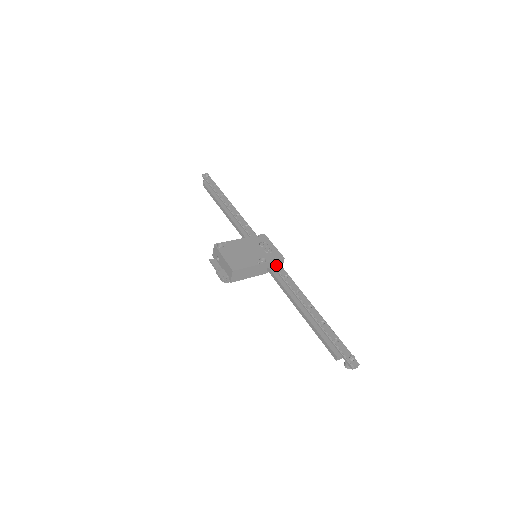
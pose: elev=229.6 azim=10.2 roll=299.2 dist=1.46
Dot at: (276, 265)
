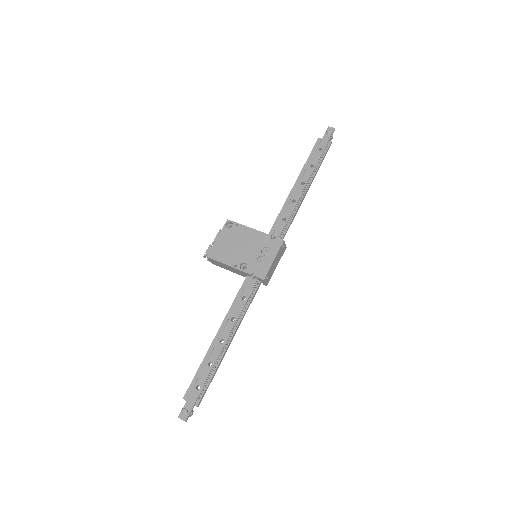
Dot at: (251, 280)
